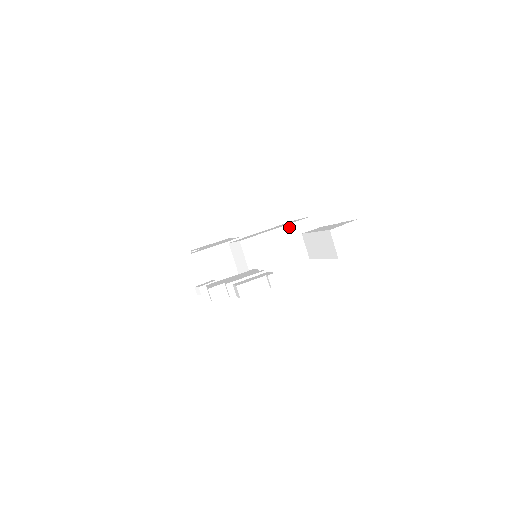
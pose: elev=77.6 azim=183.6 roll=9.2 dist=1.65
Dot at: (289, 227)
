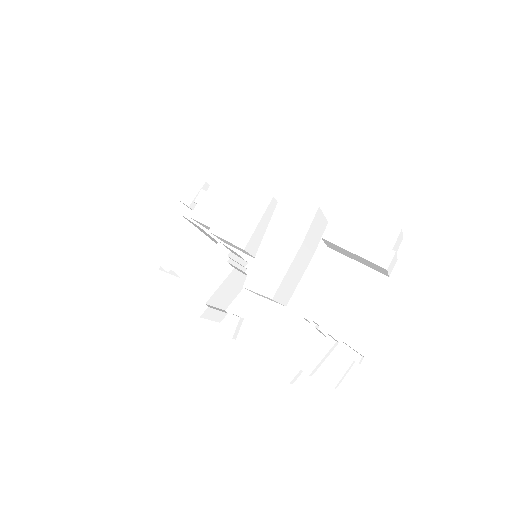
Dot at: (306, 239)
